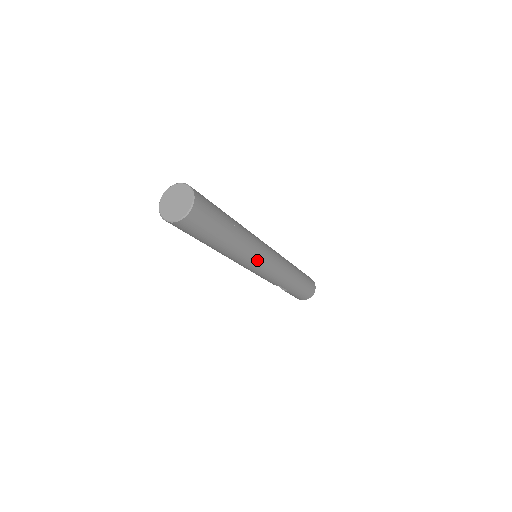
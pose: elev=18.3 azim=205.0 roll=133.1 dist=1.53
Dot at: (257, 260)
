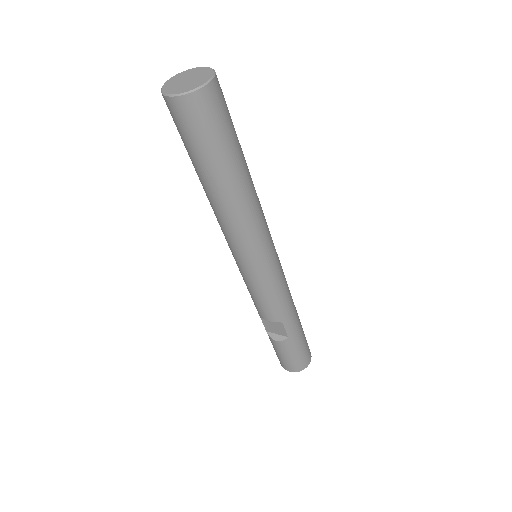
Dot at: (267, 241)
